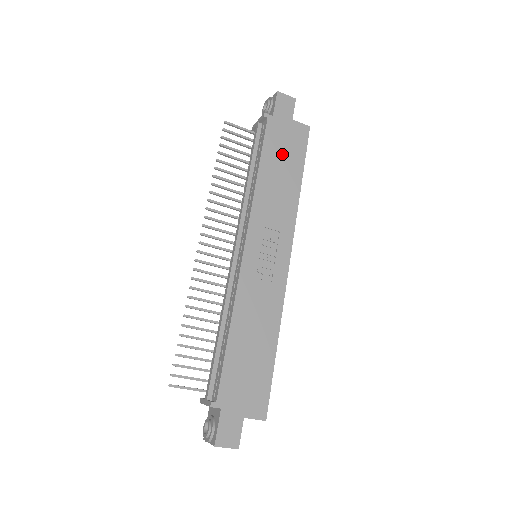
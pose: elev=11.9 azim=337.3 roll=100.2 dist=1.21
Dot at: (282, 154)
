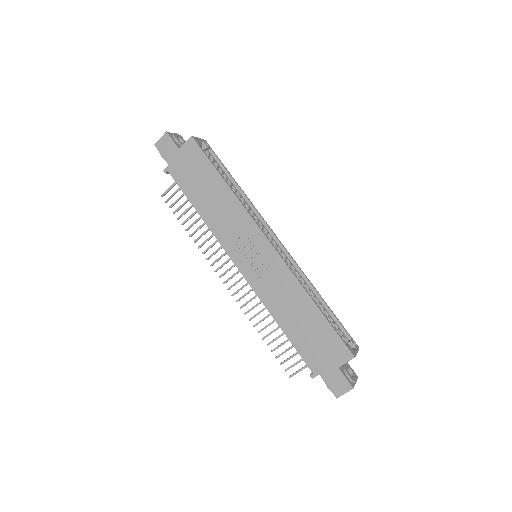
Dot at: (197, 181)
